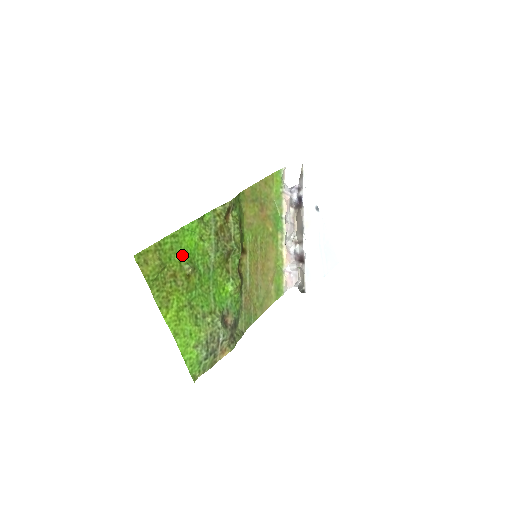
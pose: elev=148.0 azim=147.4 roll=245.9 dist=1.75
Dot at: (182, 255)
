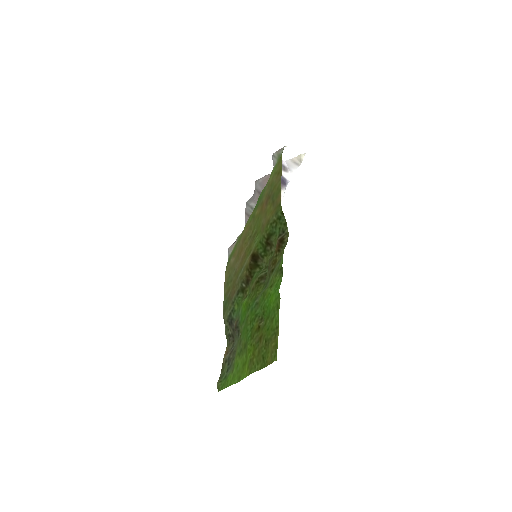
Dot at: (268, 316)
